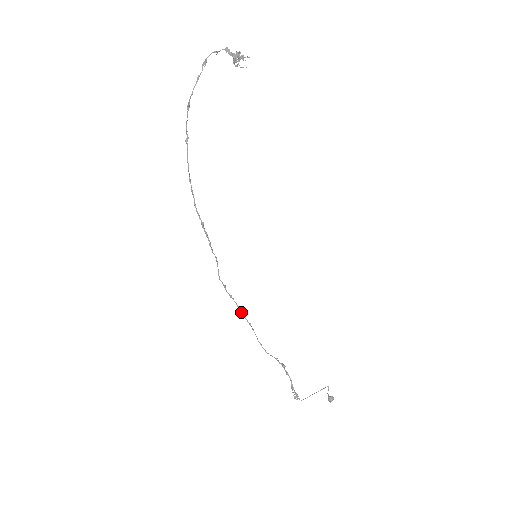
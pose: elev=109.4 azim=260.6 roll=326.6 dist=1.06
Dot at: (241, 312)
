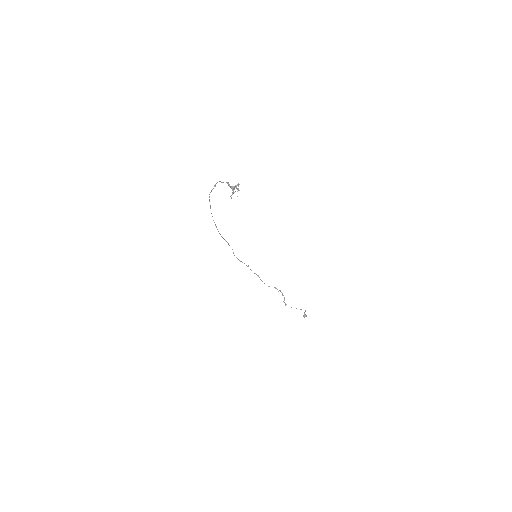
Dot at: occluded
